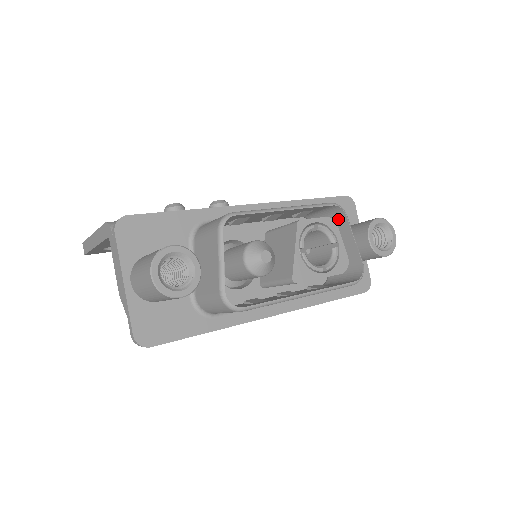
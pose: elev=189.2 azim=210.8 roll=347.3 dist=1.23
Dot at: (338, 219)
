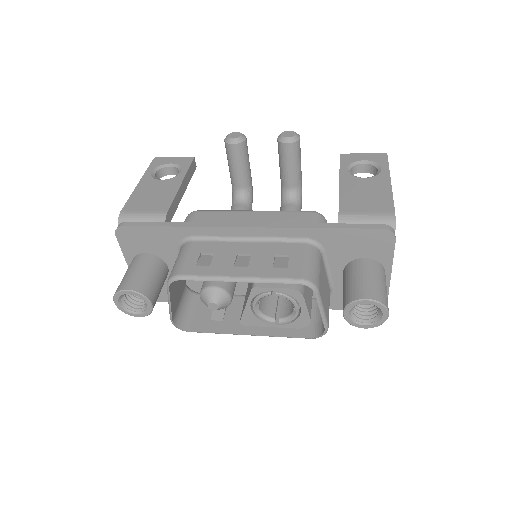
Dot at: occluded
